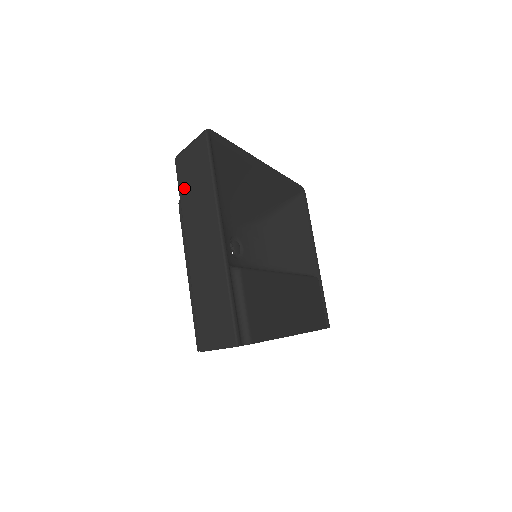
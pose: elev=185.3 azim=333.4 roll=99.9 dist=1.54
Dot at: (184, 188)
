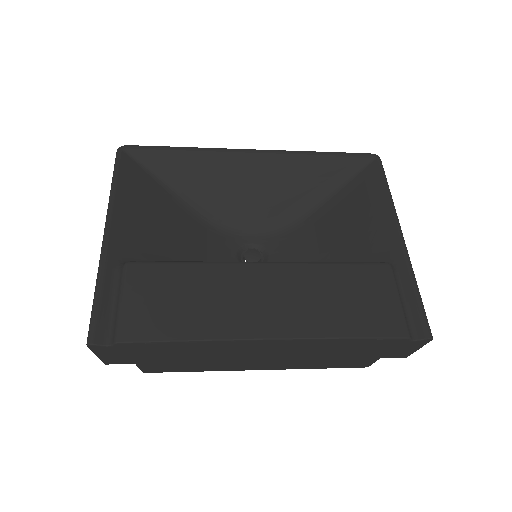
Dot at: occluded
